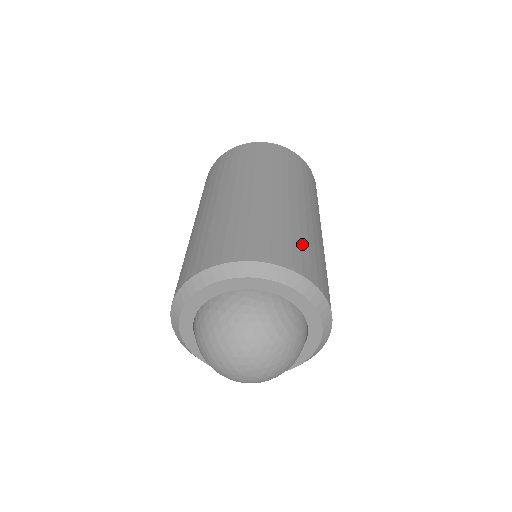
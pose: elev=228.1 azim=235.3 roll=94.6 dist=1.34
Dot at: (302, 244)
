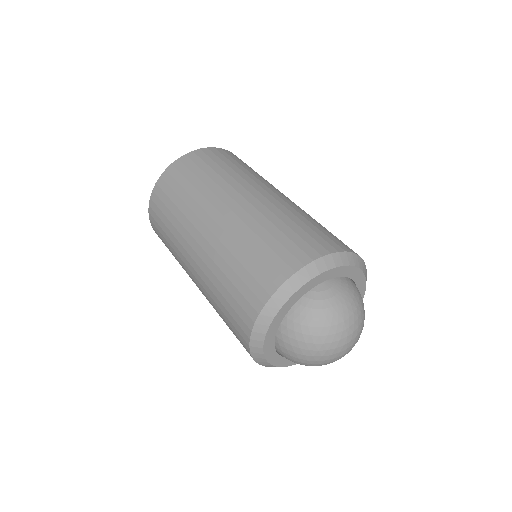
Dot at: (268, 243)
